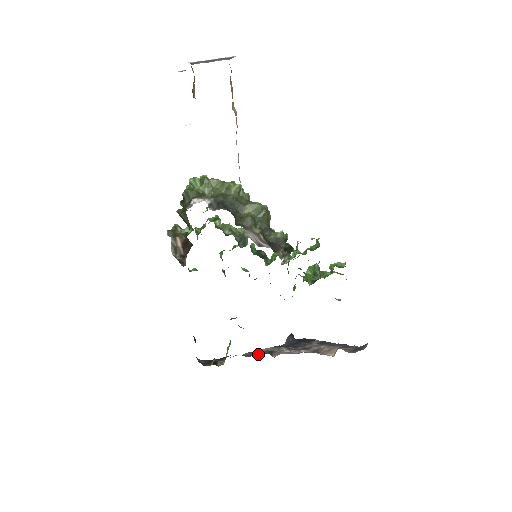
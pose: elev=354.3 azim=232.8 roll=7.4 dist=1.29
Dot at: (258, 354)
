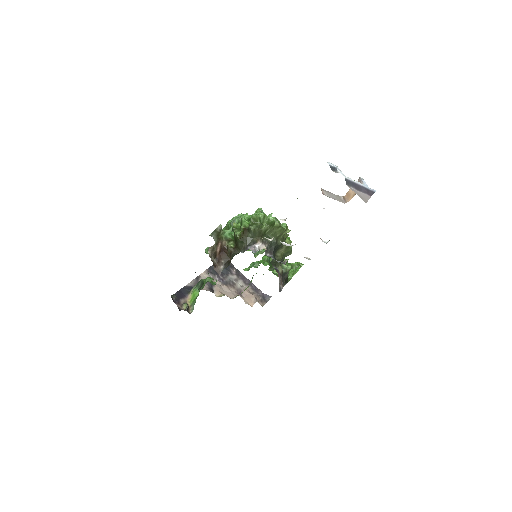
Dot at: occluded
